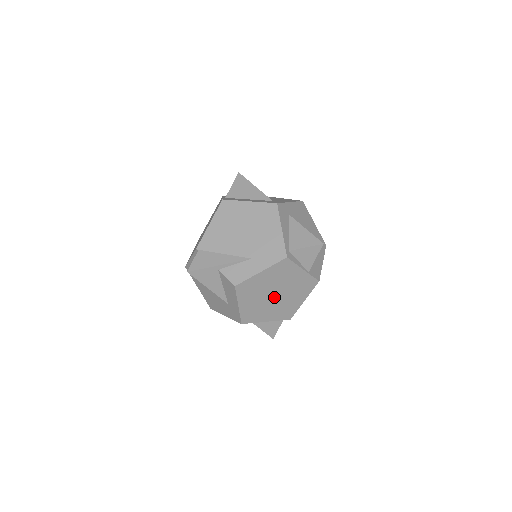
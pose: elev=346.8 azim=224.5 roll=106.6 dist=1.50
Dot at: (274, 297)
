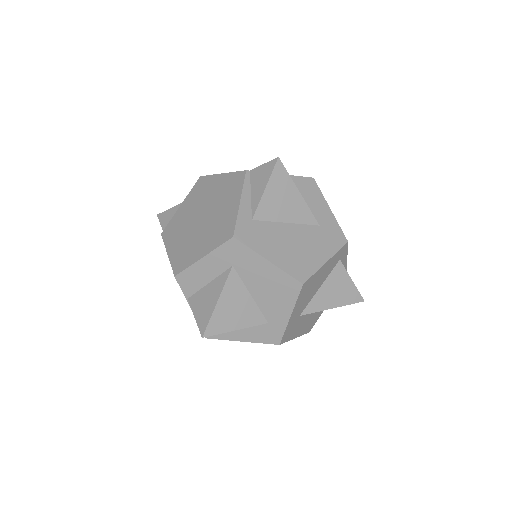
Dot at: occluded
